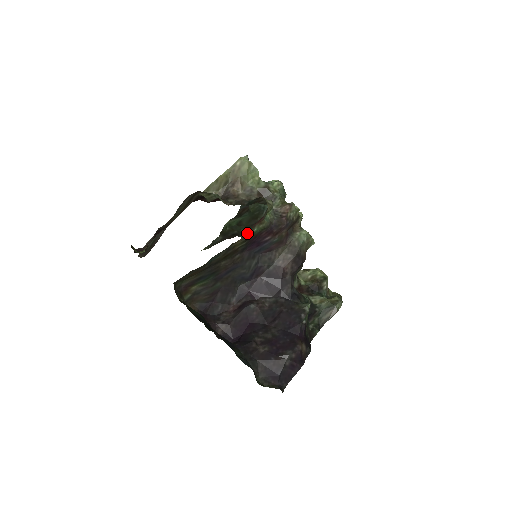
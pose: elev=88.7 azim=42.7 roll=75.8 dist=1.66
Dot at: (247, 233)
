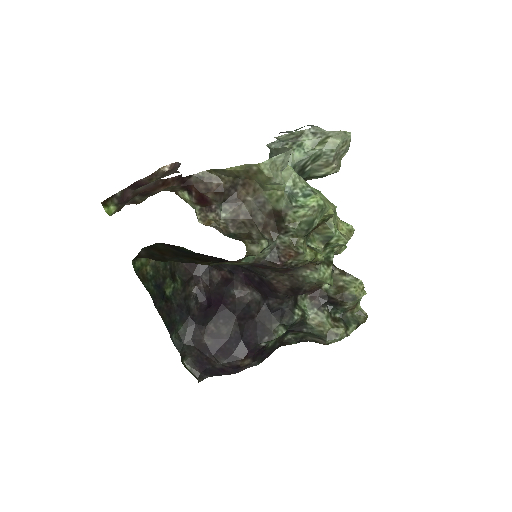
Dot at: occluded
